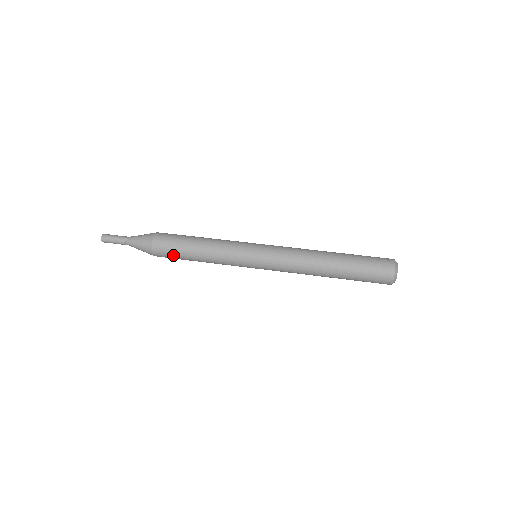
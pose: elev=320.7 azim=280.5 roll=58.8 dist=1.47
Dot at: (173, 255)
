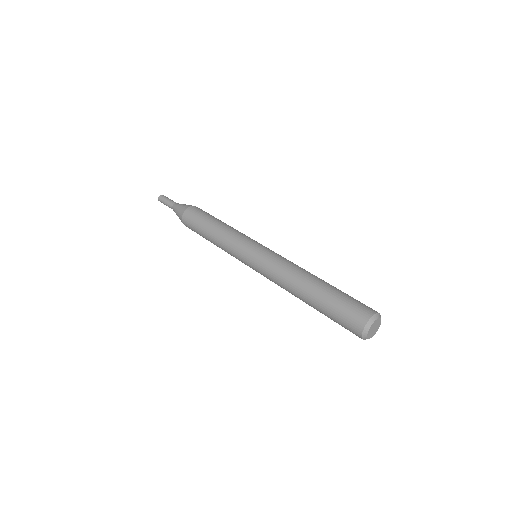
Dot at: occluded
